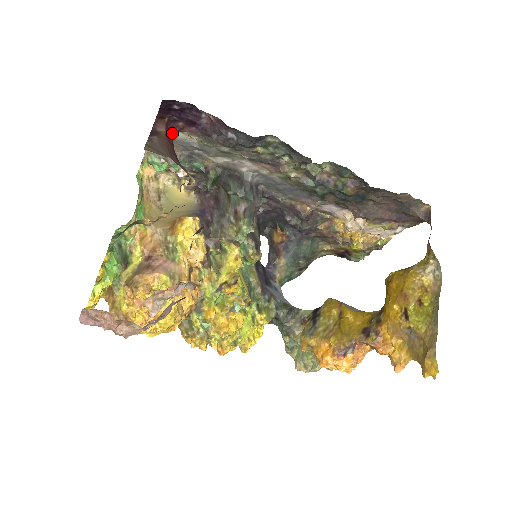
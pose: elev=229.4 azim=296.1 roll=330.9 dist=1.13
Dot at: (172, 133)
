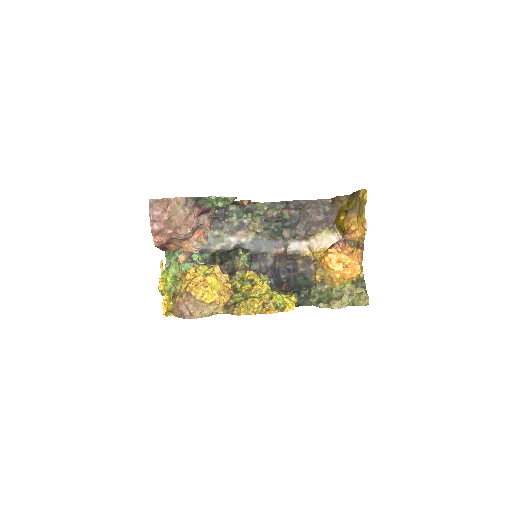
Dot at: occluded
